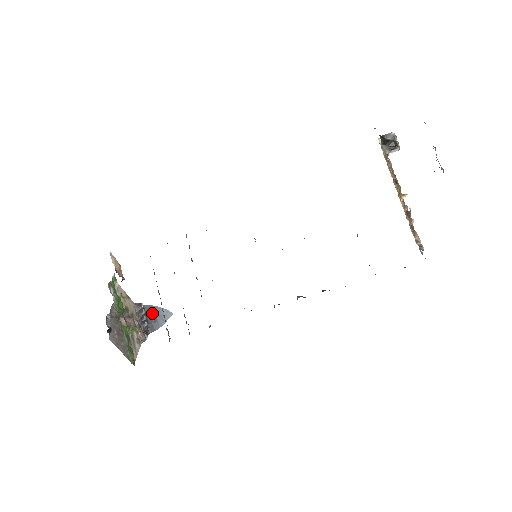
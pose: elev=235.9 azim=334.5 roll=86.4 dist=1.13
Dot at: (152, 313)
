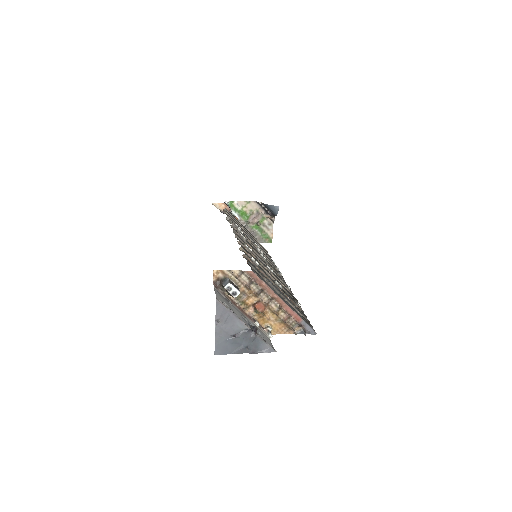
Dot at: (268, 208)
